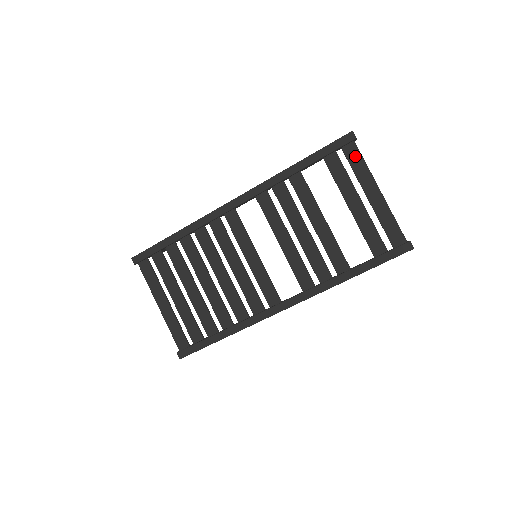
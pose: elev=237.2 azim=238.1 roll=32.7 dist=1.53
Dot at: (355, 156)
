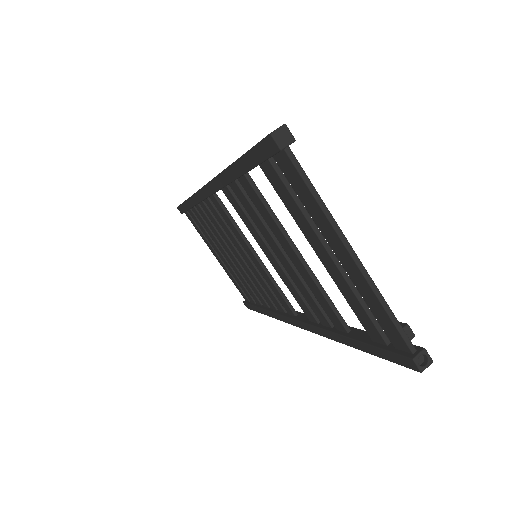
Dot at: (296, 180)
